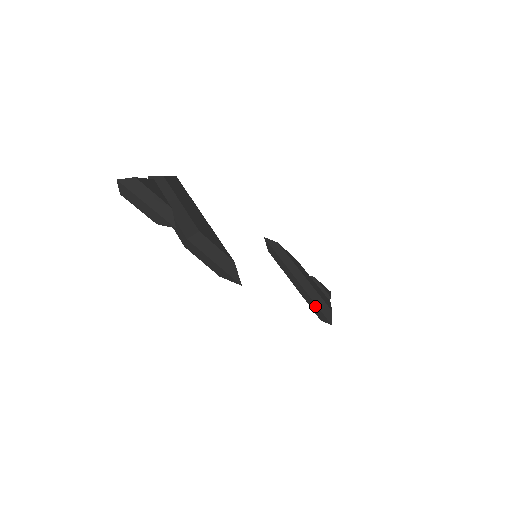
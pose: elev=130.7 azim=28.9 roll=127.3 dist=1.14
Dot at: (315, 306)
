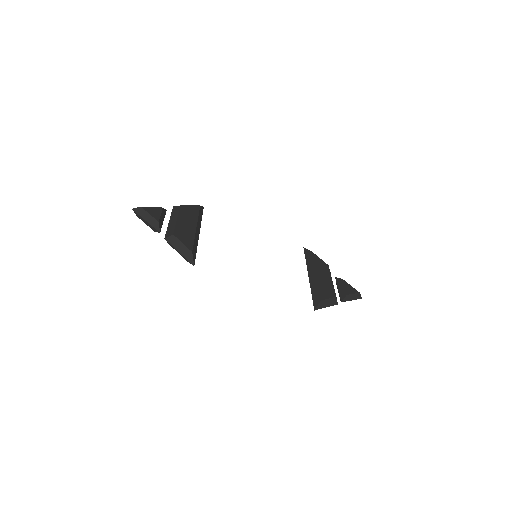
Dot at: (312, 297)
